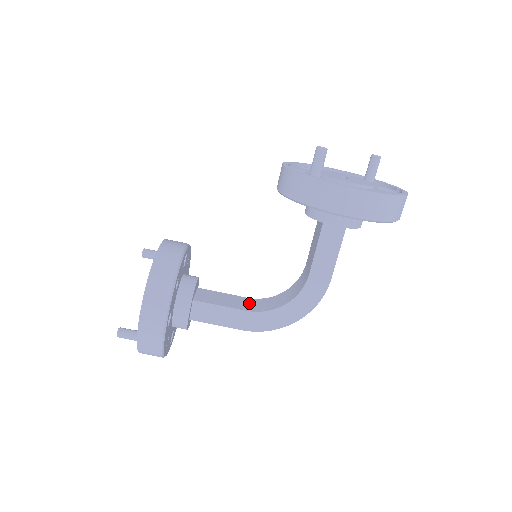
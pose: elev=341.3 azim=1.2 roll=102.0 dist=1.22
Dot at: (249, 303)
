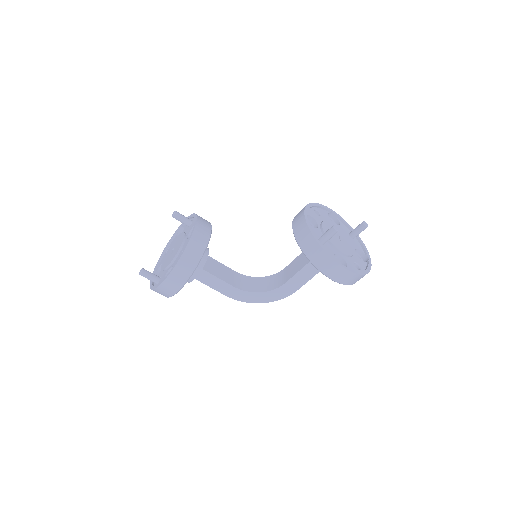
Dot at: (236, 278)
